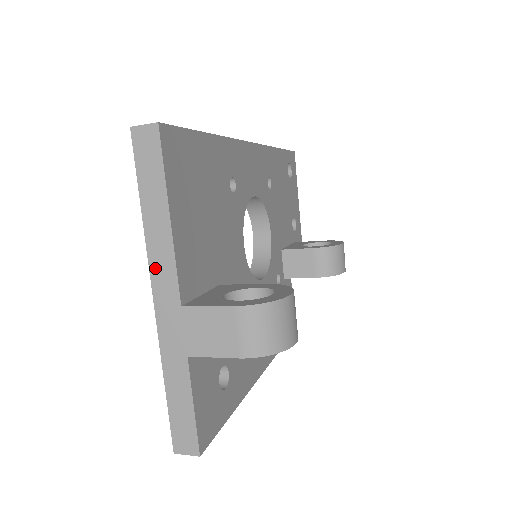
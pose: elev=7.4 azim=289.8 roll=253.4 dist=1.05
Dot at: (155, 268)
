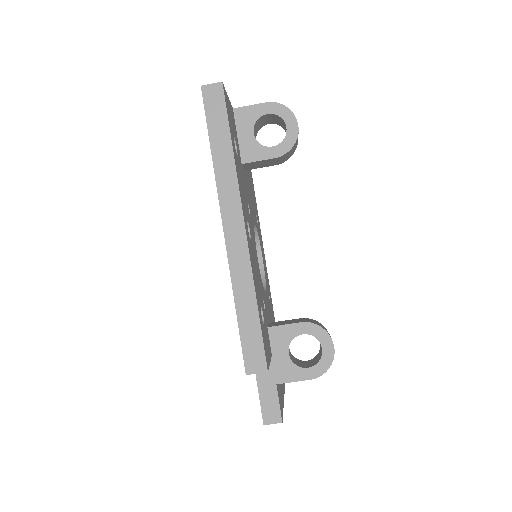
Dot at: occluded
